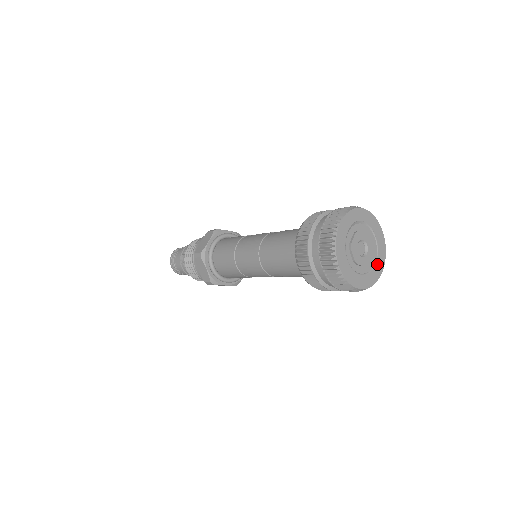
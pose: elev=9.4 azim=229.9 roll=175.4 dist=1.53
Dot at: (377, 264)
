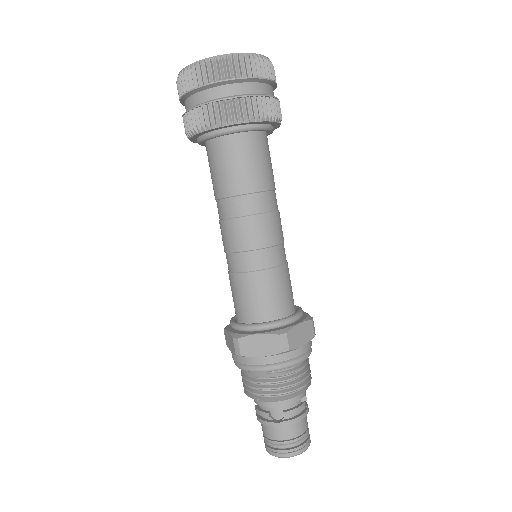
Dot at: occluded
